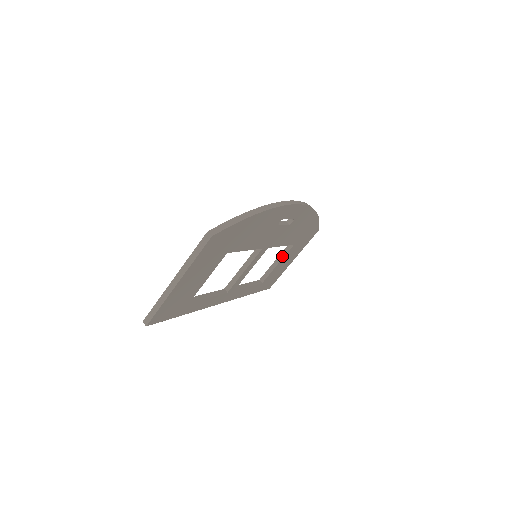
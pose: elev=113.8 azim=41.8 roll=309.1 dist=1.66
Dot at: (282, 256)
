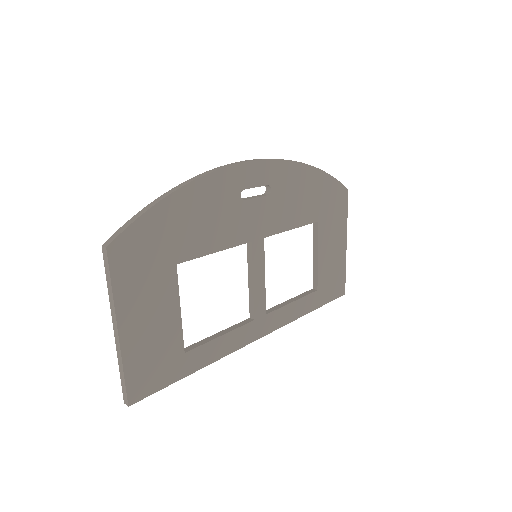
Dot at: (316, 244)
